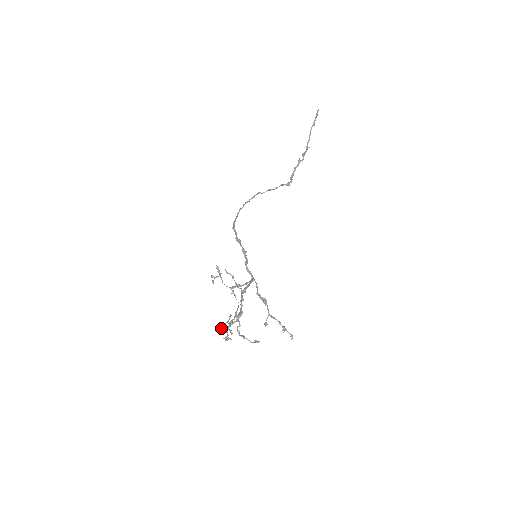
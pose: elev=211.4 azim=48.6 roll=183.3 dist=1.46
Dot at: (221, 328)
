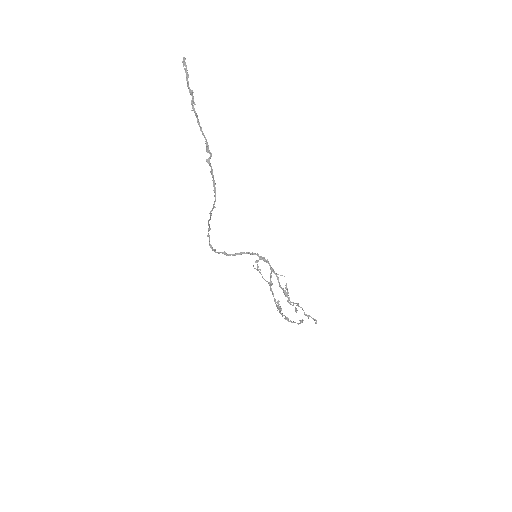
Dot at: (280, 310)
